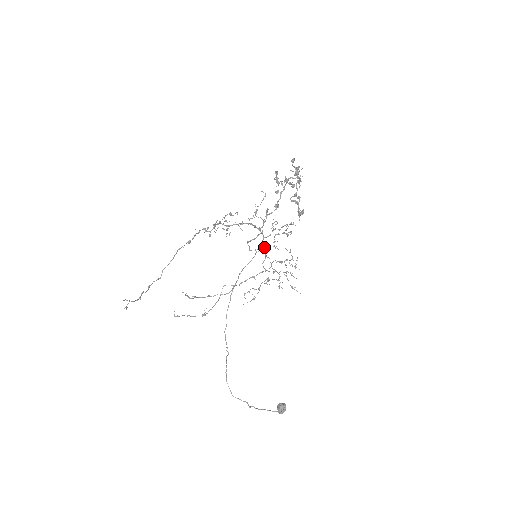
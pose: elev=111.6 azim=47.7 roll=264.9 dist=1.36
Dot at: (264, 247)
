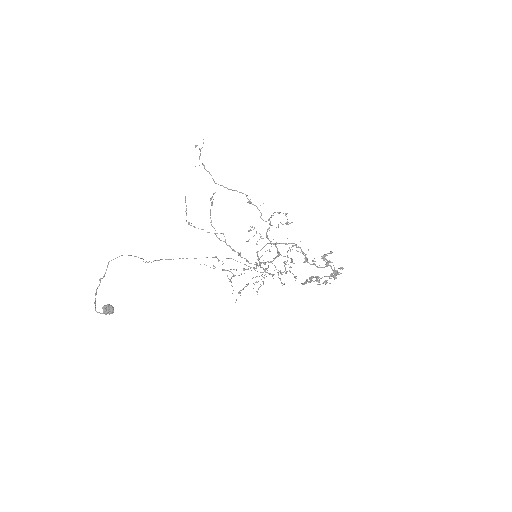
Dot at: (264, 263)
